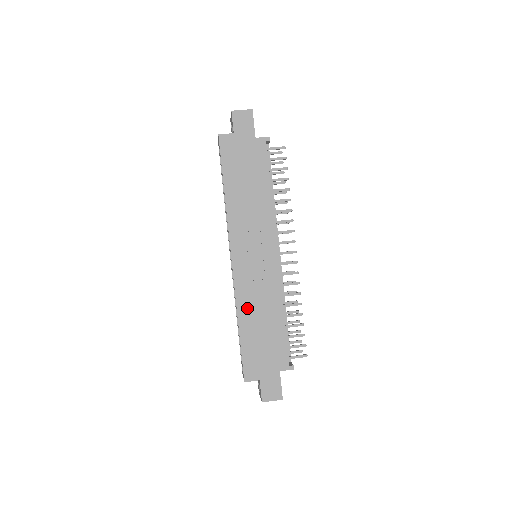
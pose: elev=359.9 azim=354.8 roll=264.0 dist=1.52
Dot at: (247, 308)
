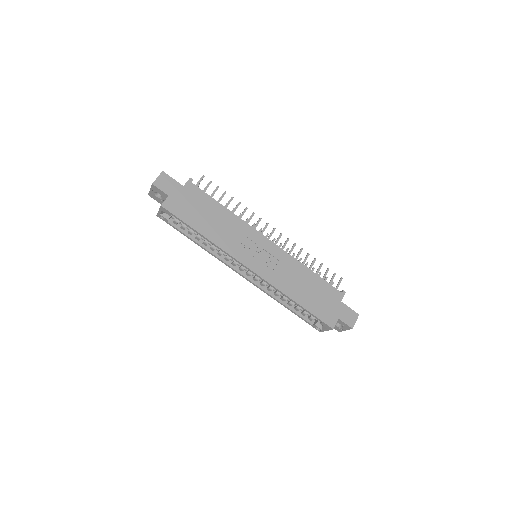
Dot at: (289, 287)
